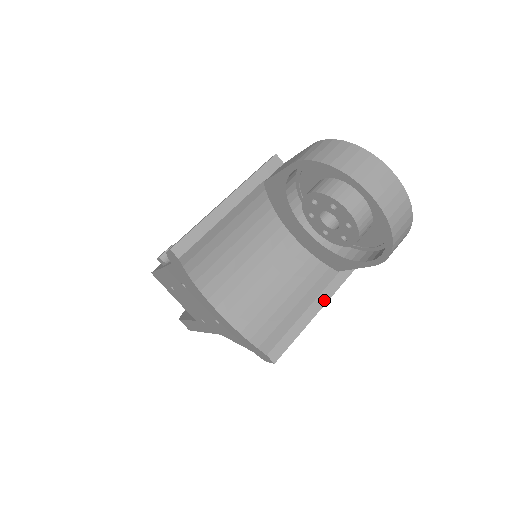
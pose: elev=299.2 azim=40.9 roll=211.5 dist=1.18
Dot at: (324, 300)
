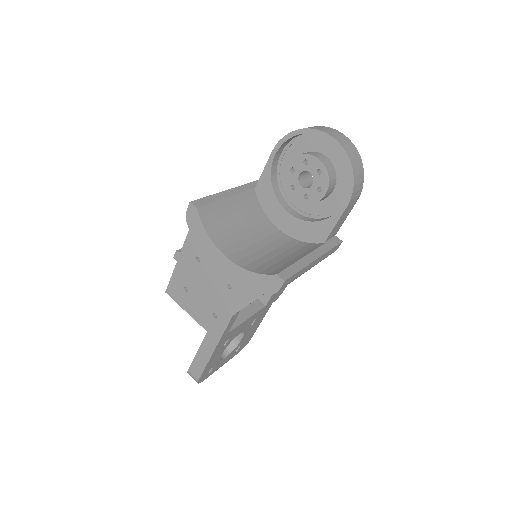
Dot at: (318, 255)
